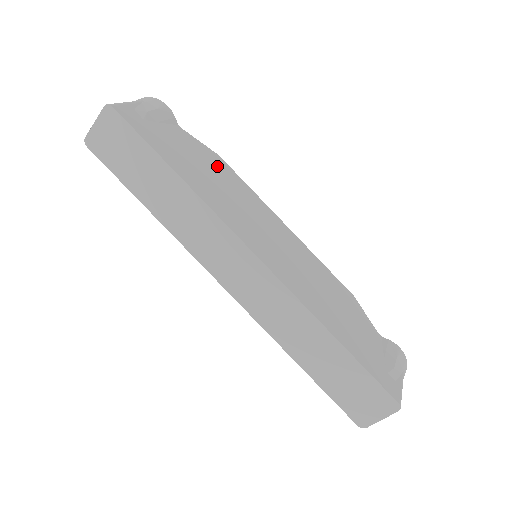
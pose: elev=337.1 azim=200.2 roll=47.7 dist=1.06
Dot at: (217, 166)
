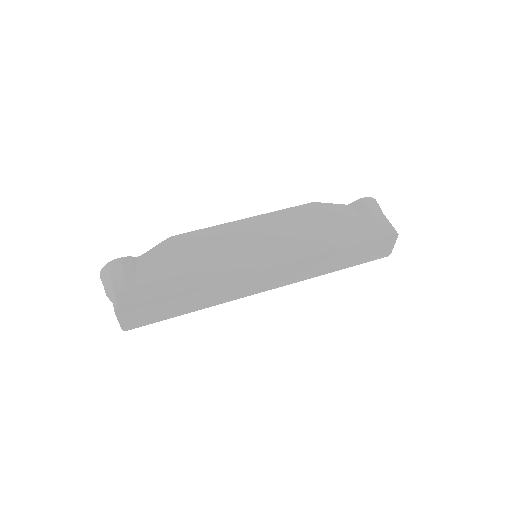
Dot at: (182, 247)
